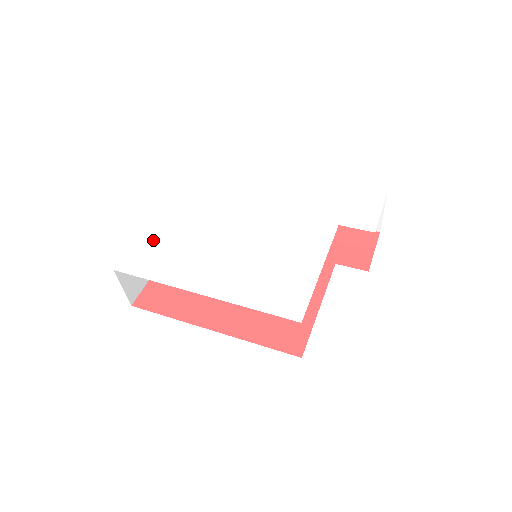
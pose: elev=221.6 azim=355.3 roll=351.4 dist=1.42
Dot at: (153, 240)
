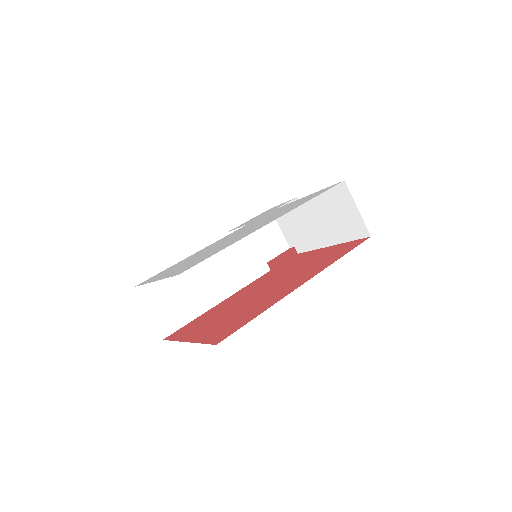
Dot at: (176, 270)
